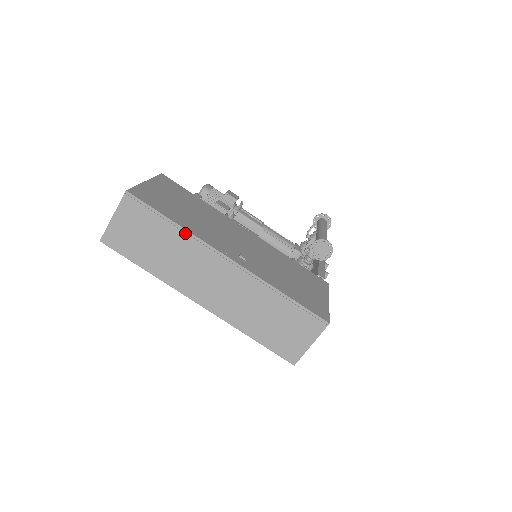
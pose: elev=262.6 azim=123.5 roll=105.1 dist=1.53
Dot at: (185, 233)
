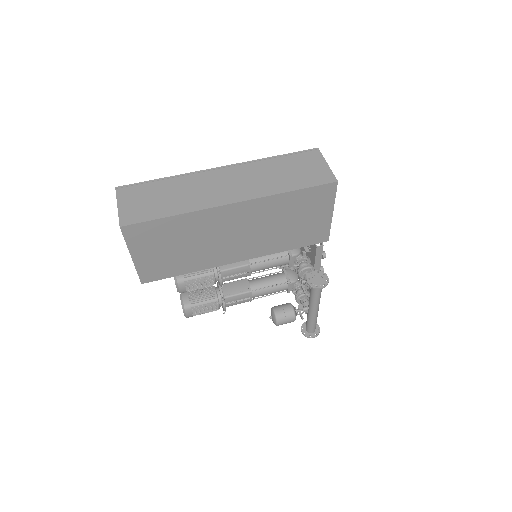
Dot at: (178, 177)
